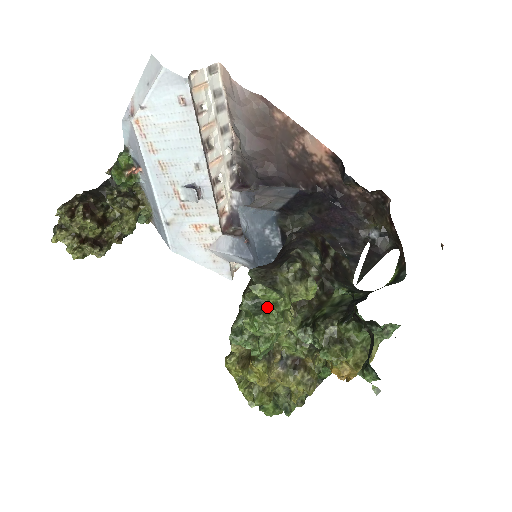
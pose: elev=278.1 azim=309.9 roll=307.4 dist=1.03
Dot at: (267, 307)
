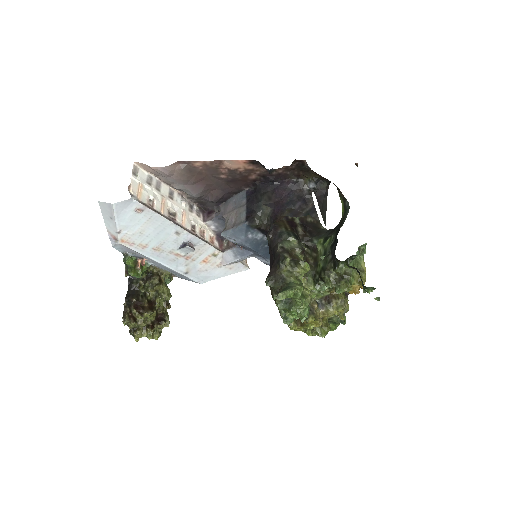
Dot at: (292, 299)
